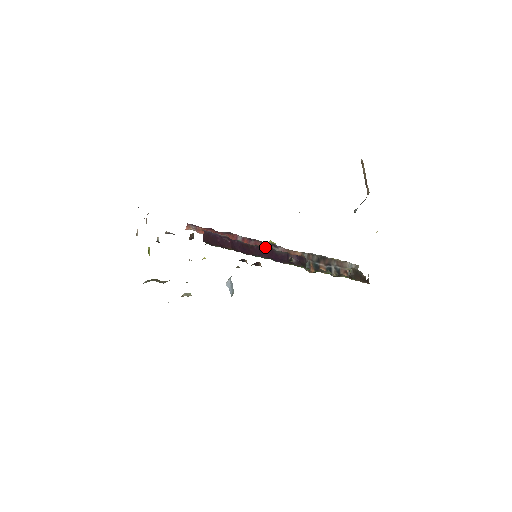
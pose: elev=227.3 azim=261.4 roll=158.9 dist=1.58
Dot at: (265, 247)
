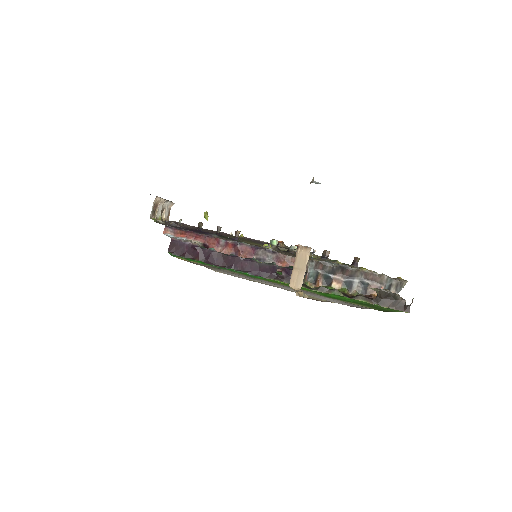
Dot at: (255, 252)
